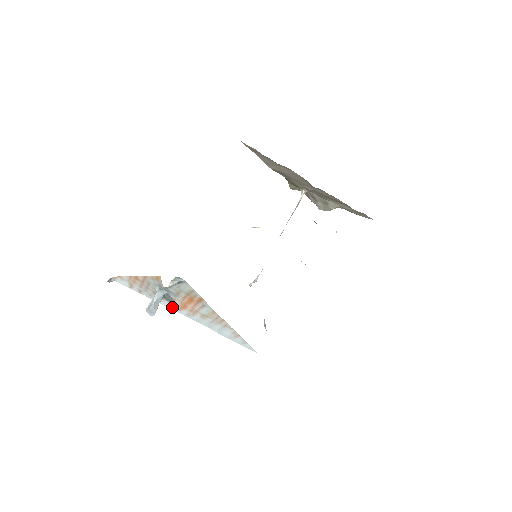
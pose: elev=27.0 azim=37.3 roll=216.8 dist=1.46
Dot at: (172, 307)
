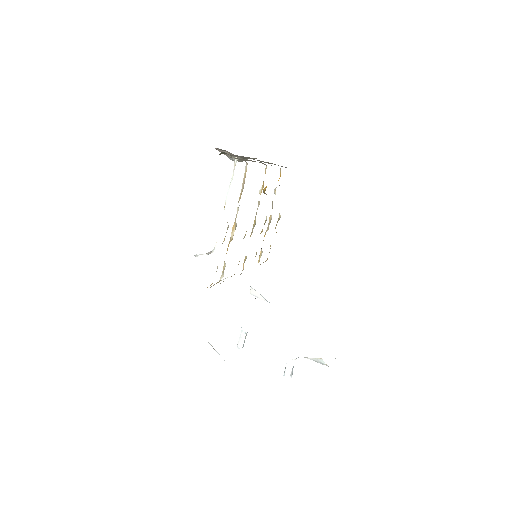
Dot at: occluded
